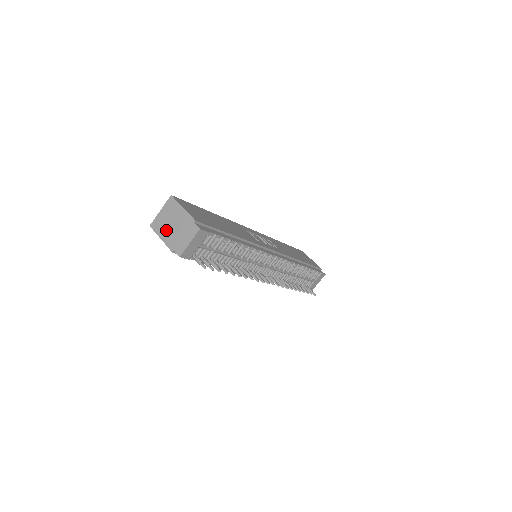
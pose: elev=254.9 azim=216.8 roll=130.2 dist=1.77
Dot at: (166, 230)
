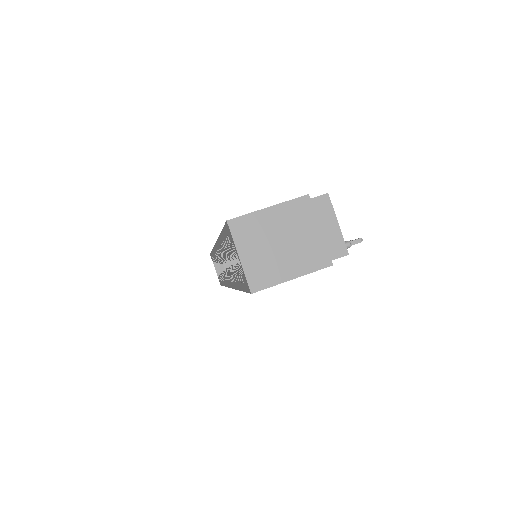
Dot at: (285, 260)
